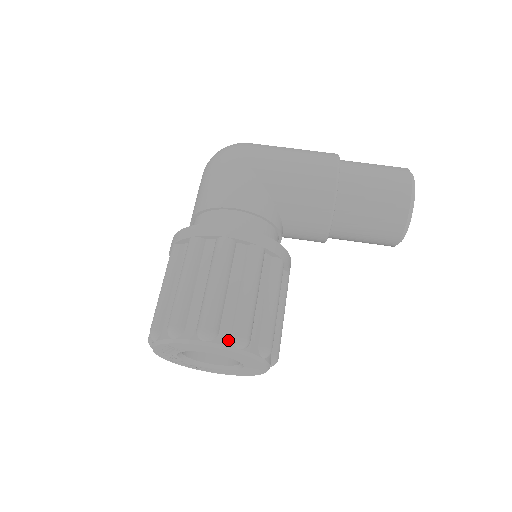
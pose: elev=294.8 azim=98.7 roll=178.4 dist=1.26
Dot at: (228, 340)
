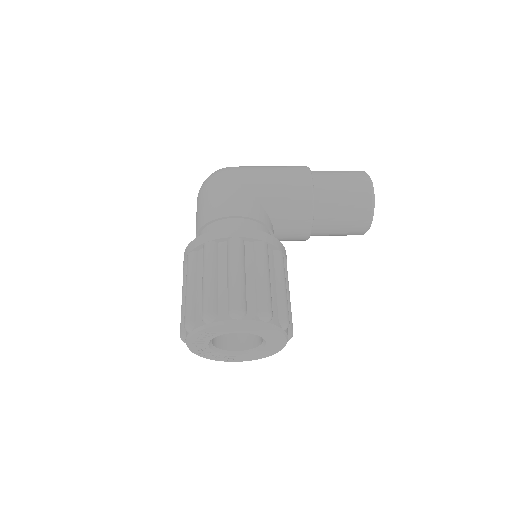
Dot at: (255, 316)
